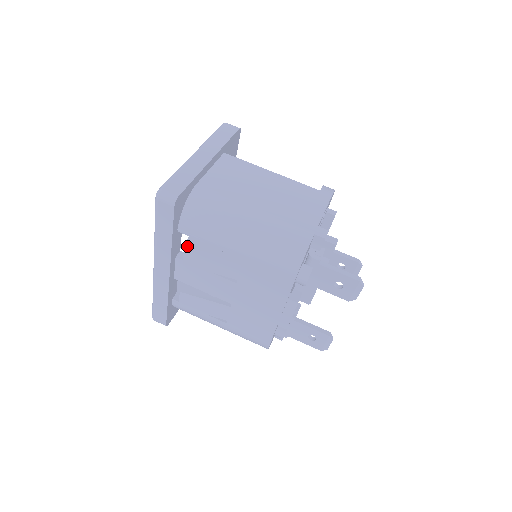
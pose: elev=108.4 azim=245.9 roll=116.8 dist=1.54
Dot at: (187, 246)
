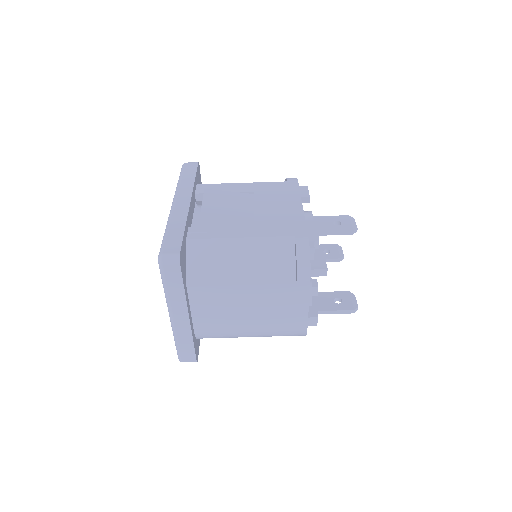
Dot at: occluded
